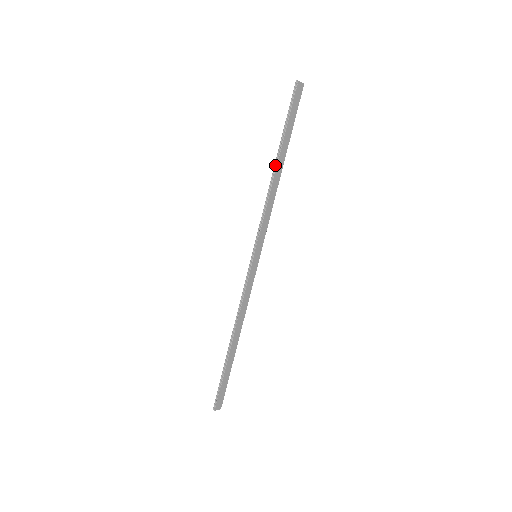
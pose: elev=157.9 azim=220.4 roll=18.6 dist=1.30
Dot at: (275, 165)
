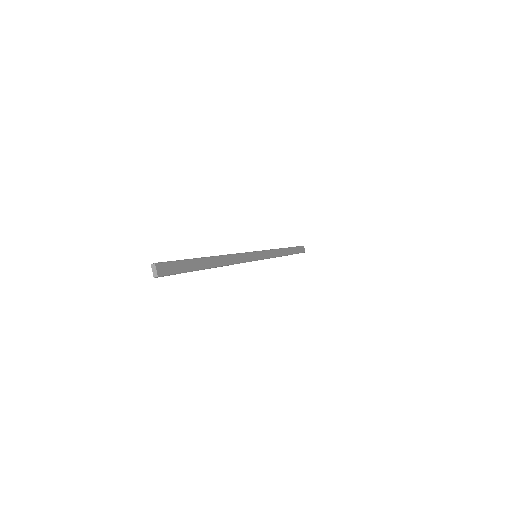
Dot at: occluded
